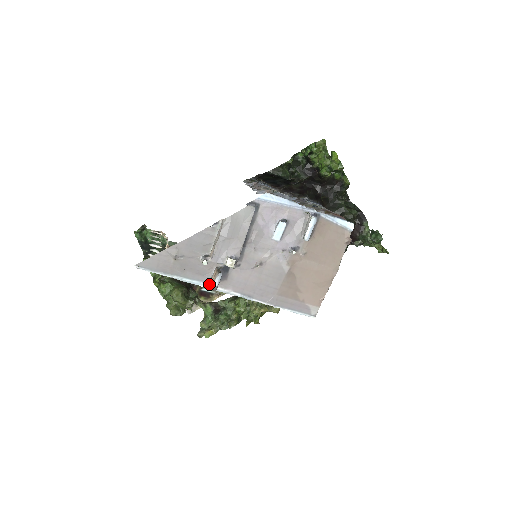
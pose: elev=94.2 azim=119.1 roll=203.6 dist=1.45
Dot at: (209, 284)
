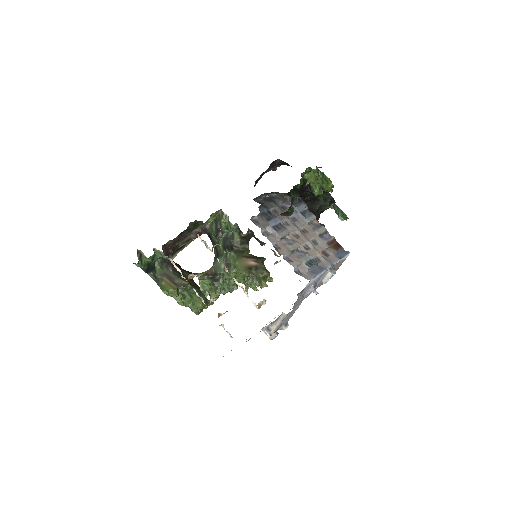
Dot at: occluded
